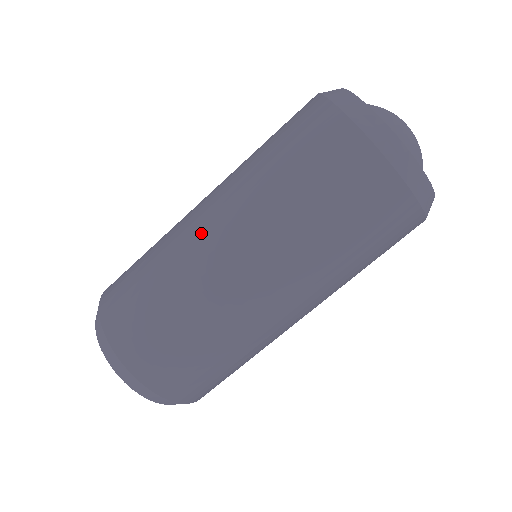
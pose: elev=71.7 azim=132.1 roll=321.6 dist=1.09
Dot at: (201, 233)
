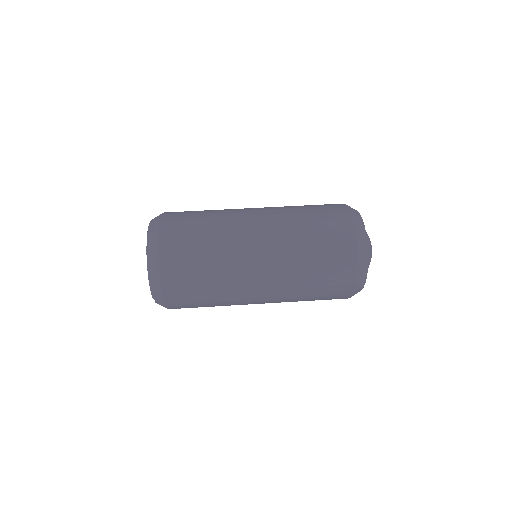
Dot at: (249, 224)
